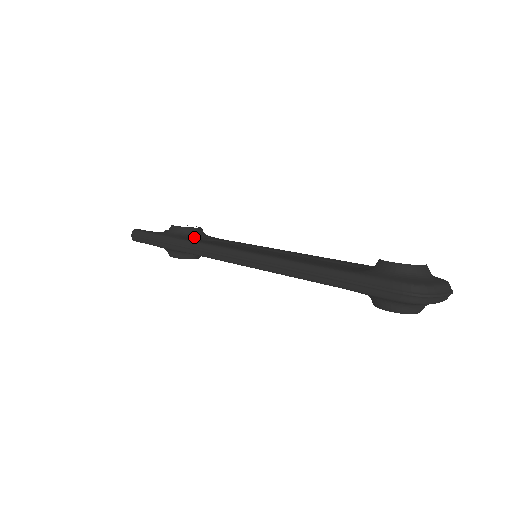
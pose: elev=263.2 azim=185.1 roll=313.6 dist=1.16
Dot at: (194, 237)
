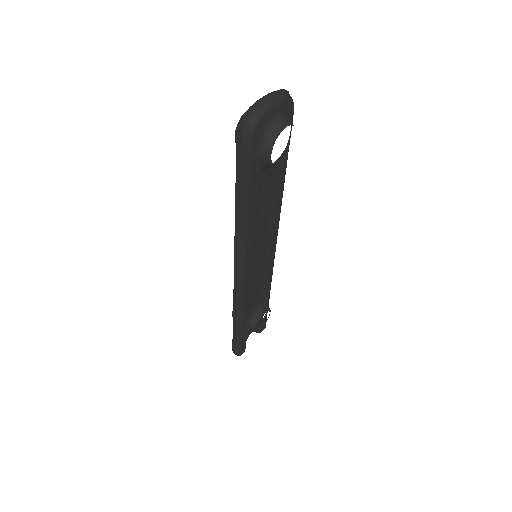
Dot at: occluded
